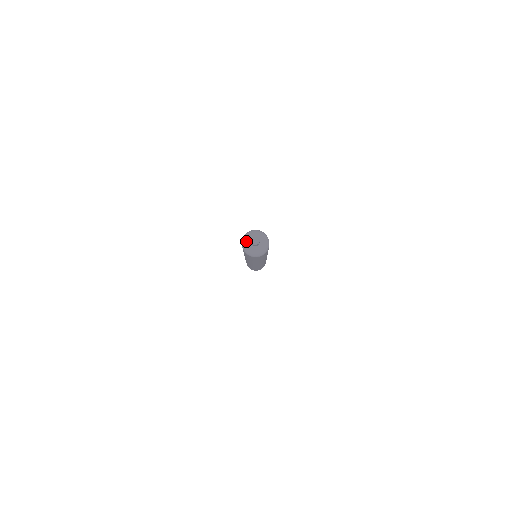
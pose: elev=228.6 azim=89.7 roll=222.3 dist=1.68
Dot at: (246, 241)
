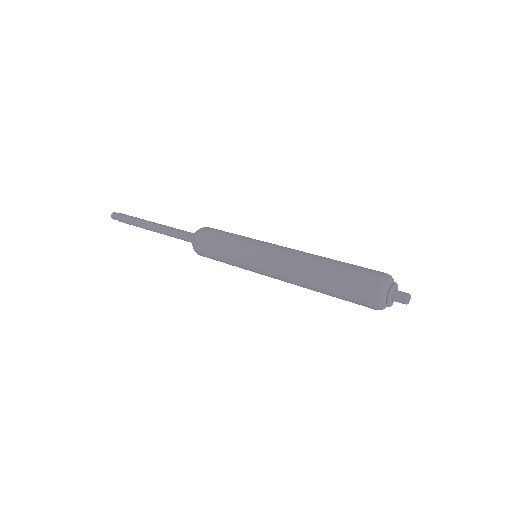
Dot at: (390, 294)
